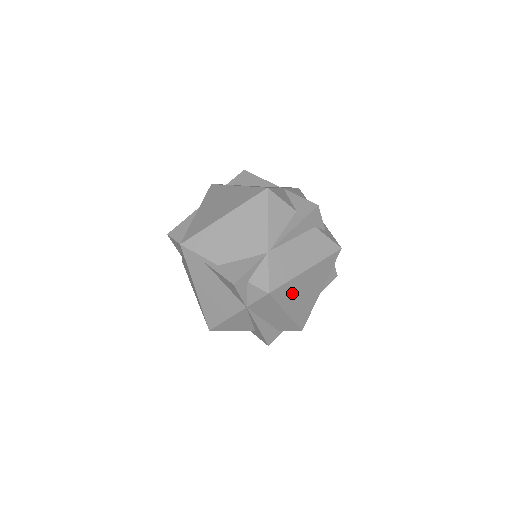
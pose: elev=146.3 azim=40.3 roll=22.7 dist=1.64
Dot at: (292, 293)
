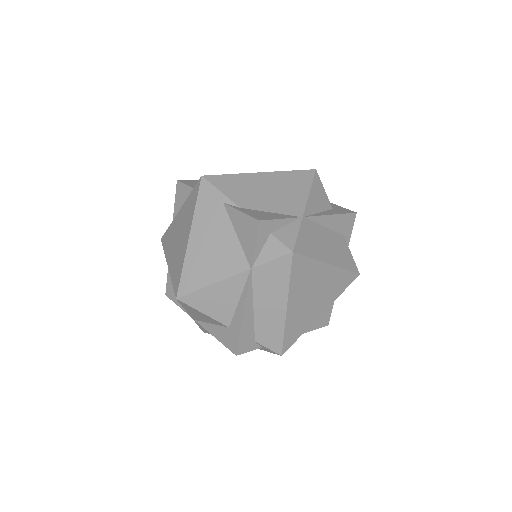
Dot at: (305, 281)
